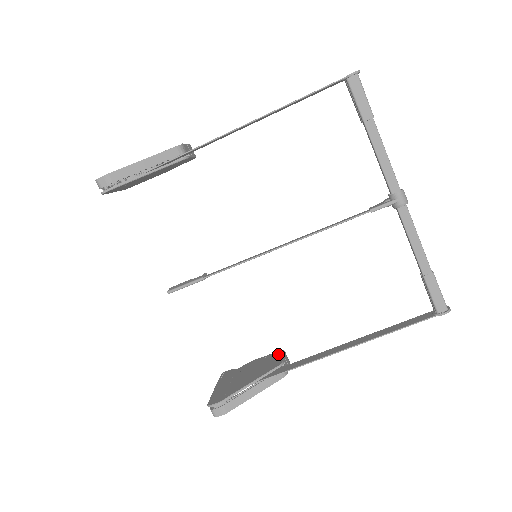
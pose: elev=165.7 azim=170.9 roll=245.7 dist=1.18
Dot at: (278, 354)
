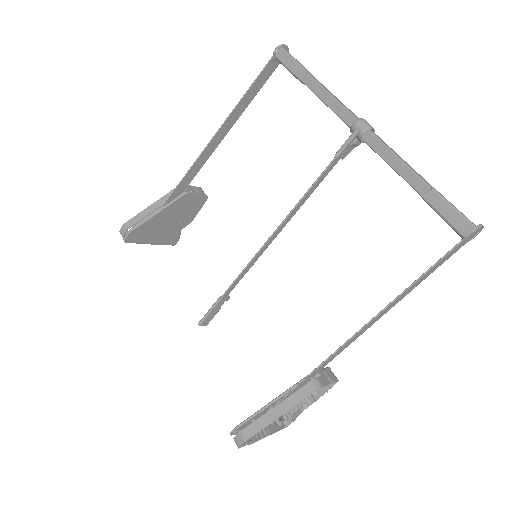
Dot at: occluded
